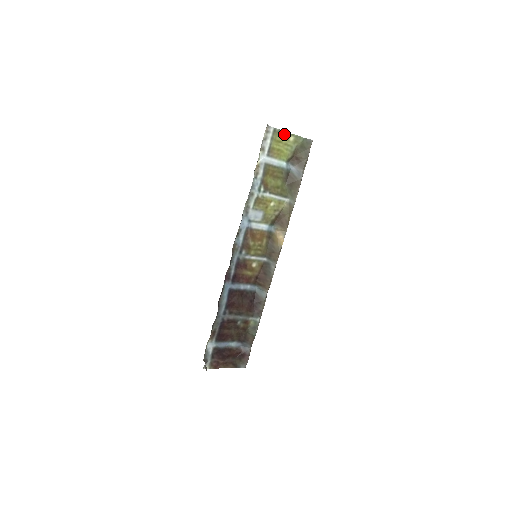
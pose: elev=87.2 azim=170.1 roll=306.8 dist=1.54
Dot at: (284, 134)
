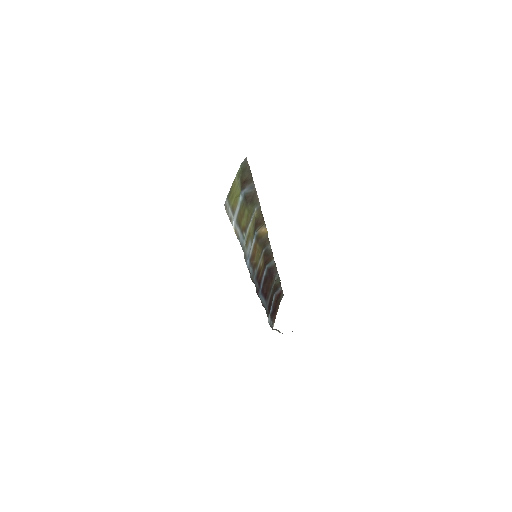
Dot at: (232, 187)
